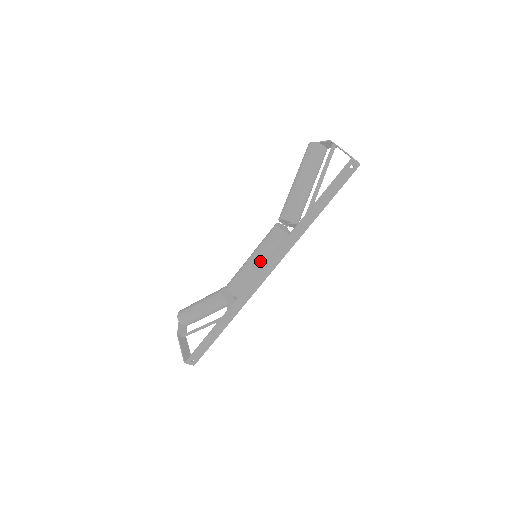
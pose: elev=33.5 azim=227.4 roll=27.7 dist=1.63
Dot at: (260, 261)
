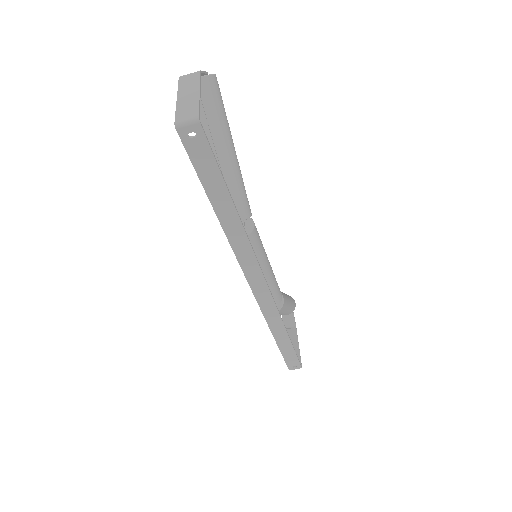
Dot at: occluded
